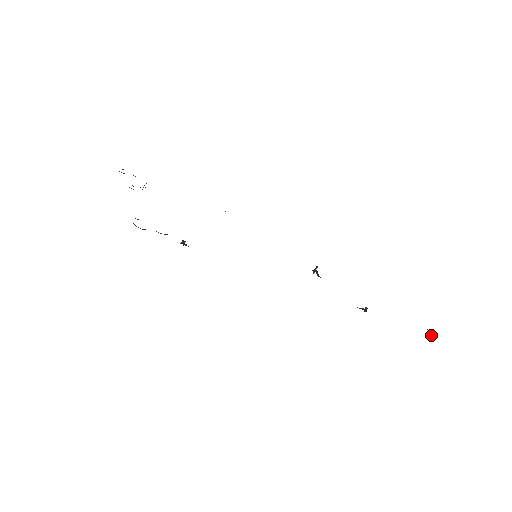
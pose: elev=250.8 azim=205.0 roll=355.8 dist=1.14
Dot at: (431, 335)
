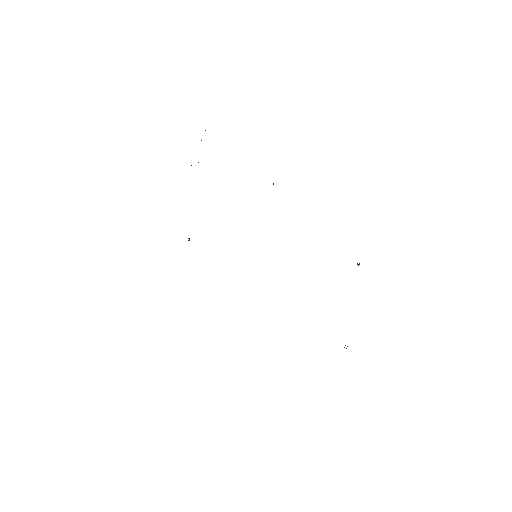
Dot at: occluded
